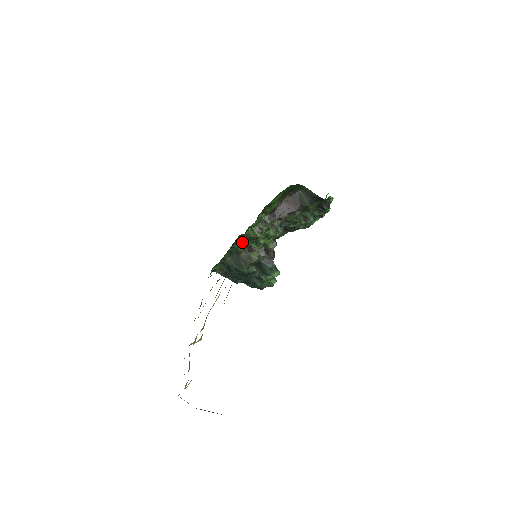
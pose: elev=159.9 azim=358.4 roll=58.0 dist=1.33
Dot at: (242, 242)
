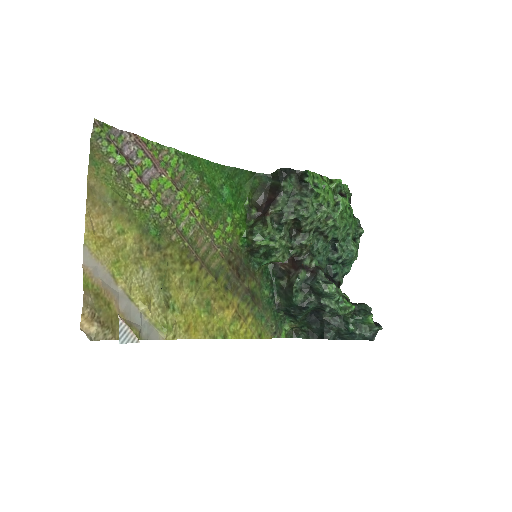
Dot at: (278, 274)
